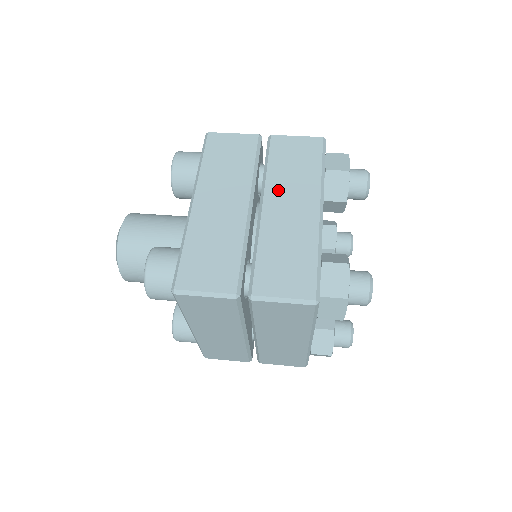
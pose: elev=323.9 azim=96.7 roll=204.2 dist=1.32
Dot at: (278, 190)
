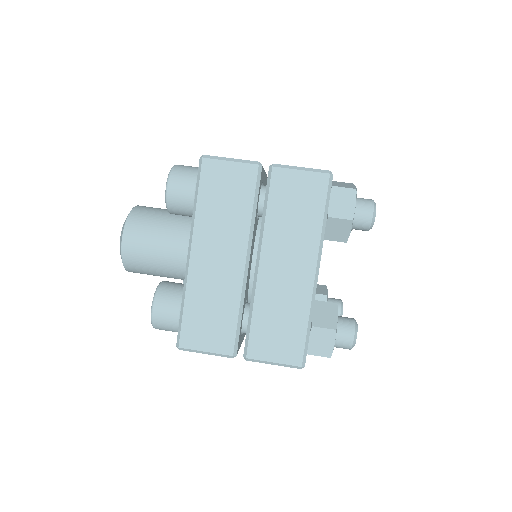
Dot at: (276, 245)
